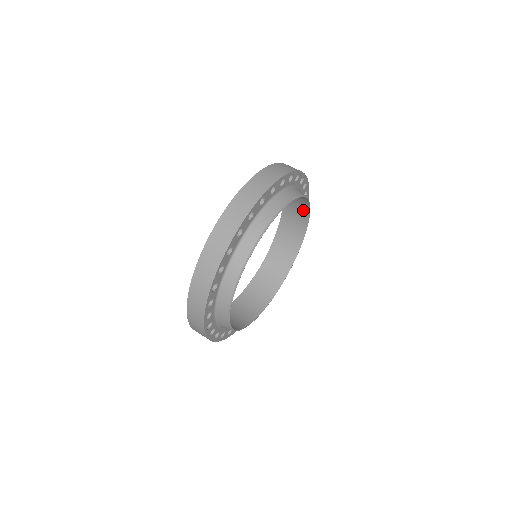
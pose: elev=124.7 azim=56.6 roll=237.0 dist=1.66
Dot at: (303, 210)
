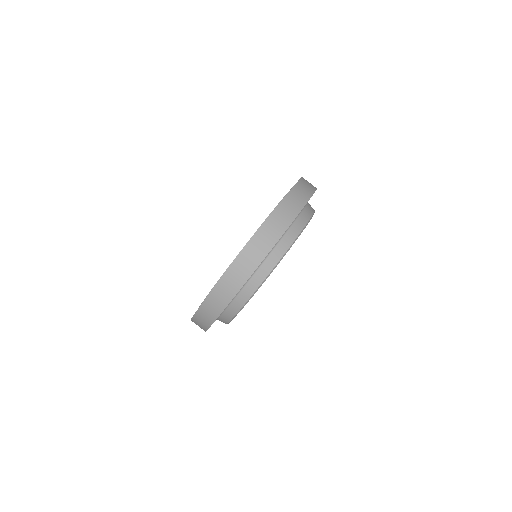
Dot at: occluded
